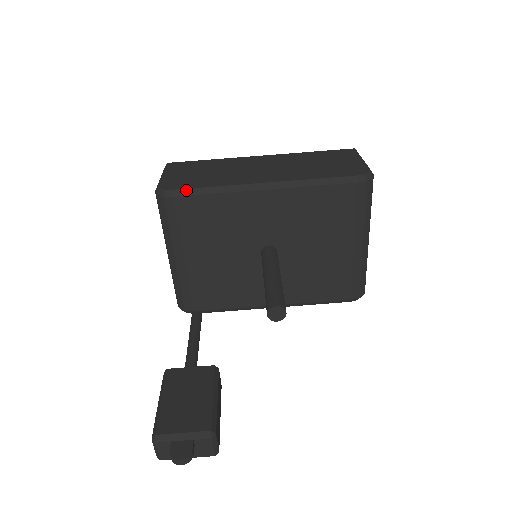
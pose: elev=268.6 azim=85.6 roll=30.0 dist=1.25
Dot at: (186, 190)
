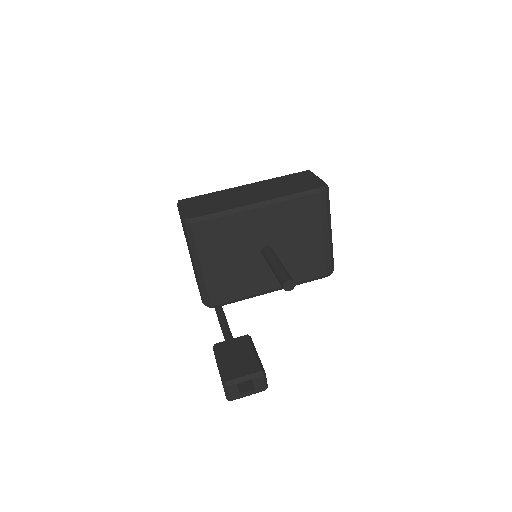
Dot at: (206, 216)
